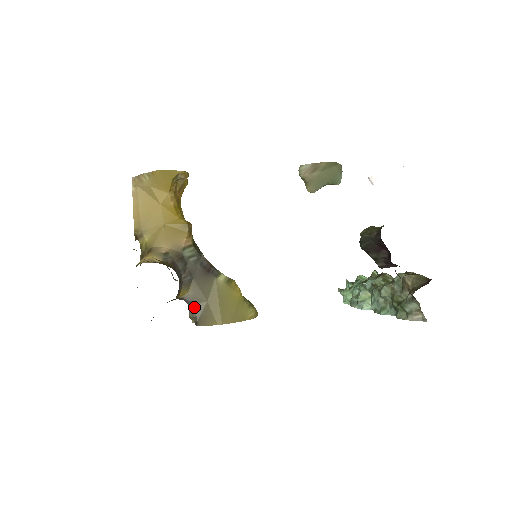
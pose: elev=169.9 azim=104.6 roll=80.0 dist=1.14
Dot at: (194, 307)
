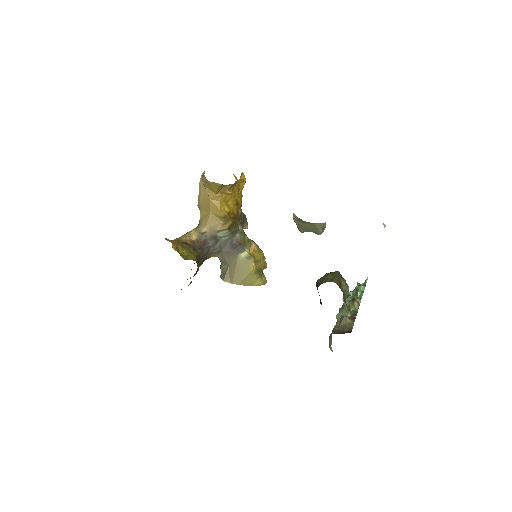
Dot at: (221, 265)
